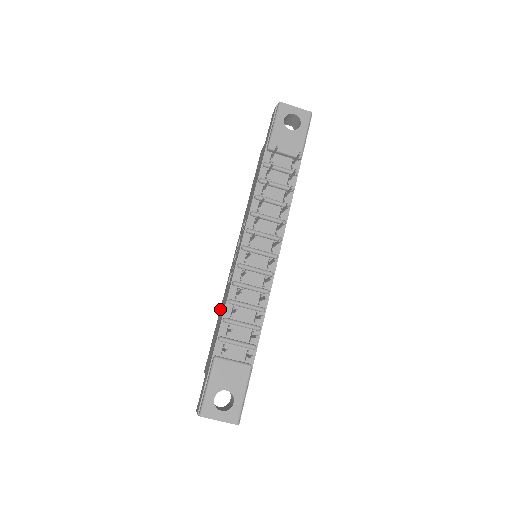
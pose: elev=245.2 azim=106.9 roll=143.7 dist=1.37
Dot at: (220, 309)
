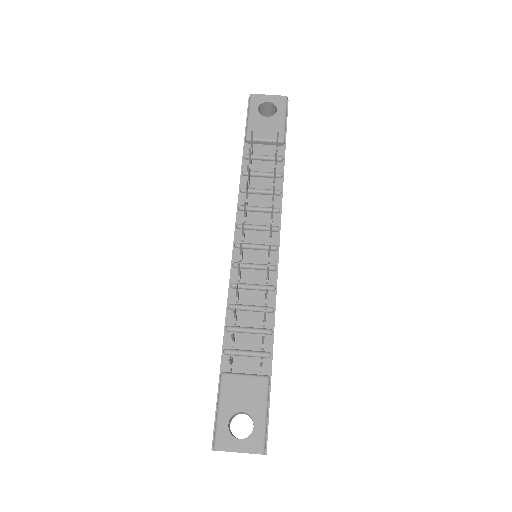
Dot at: occluded
